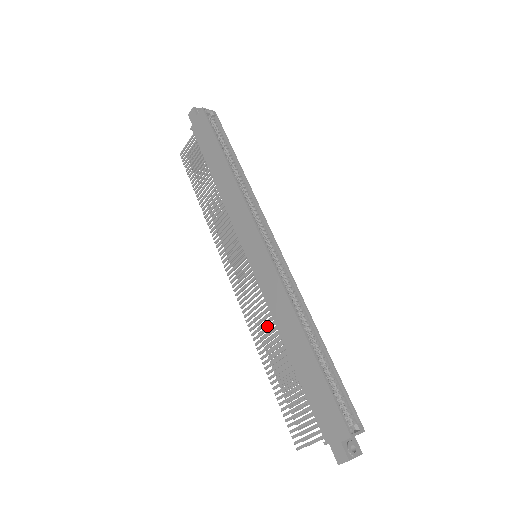
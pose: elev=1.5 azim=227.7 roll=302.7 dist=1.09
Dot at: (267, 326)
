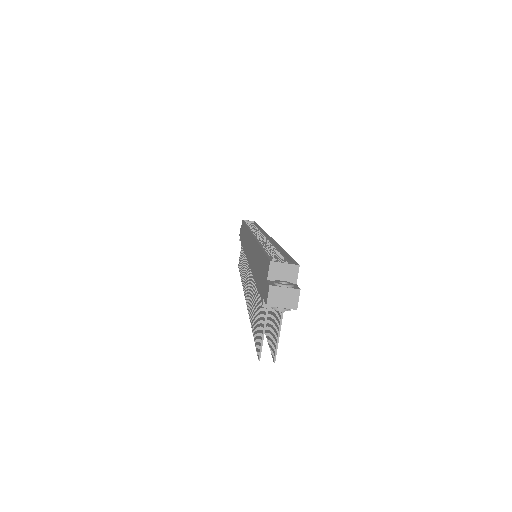
Dot at: occluded
